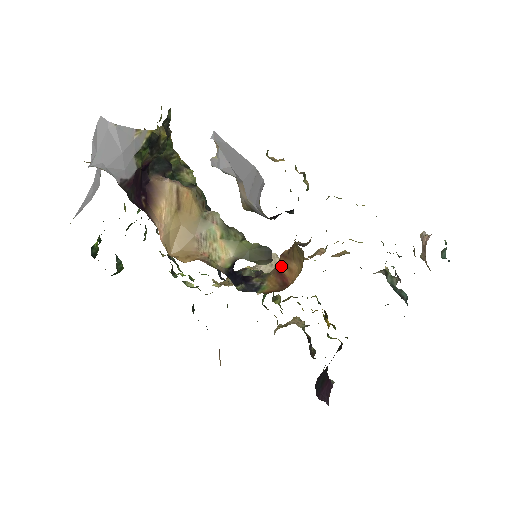
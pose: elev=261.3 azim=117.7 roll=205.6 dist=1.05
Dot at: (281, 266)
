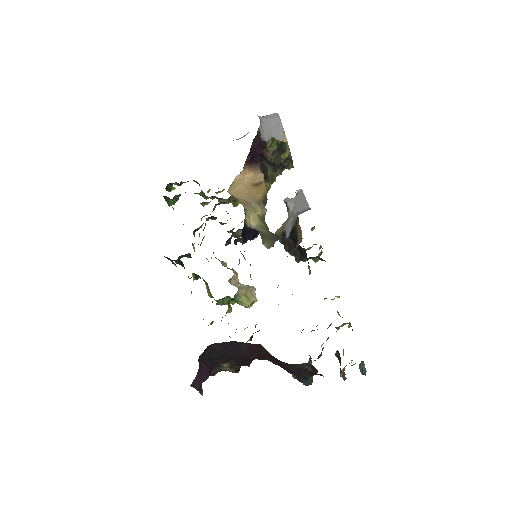
Dot at: occluded
